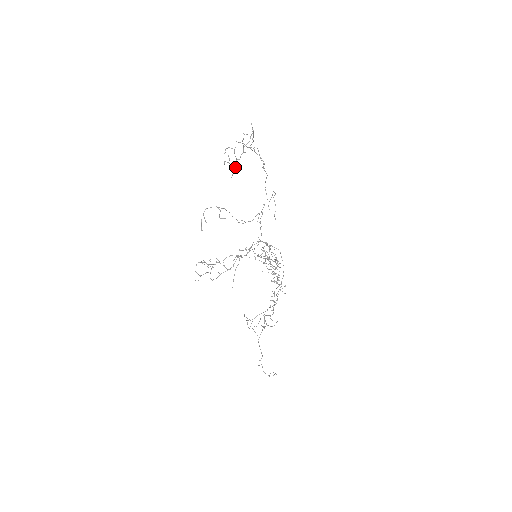
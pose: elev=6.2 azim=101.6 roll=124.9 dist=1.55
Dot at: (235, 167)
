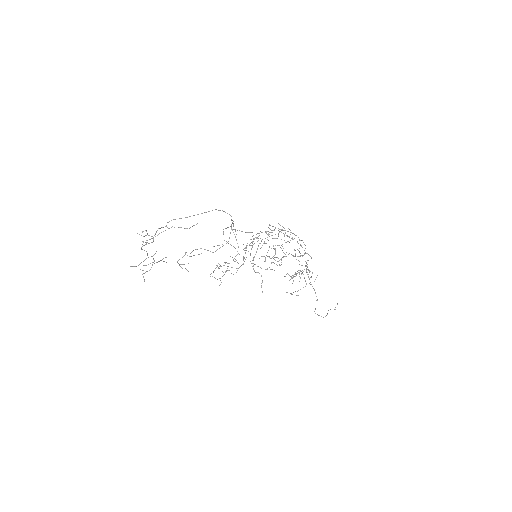
Dot at: (159, 261)
